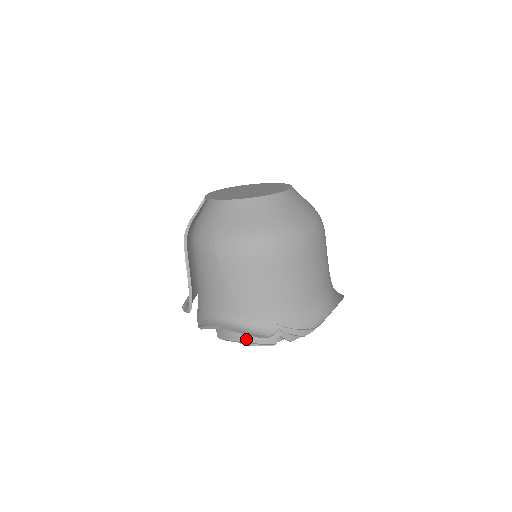
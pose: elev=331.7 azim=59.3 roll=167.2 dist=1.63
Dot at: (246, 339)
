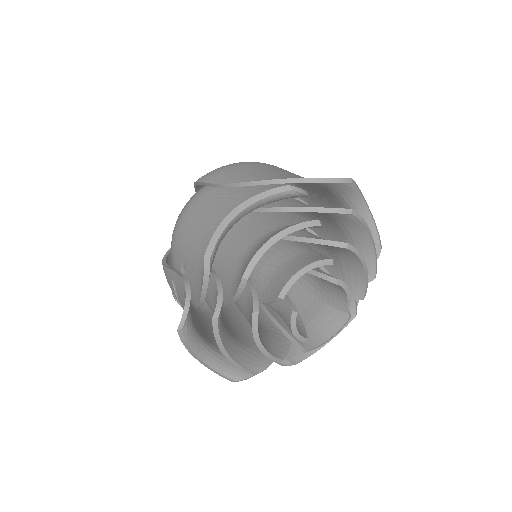
Dot at: (278, 232)
